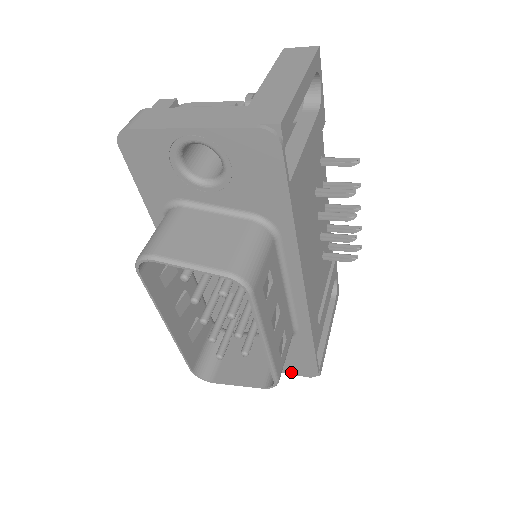
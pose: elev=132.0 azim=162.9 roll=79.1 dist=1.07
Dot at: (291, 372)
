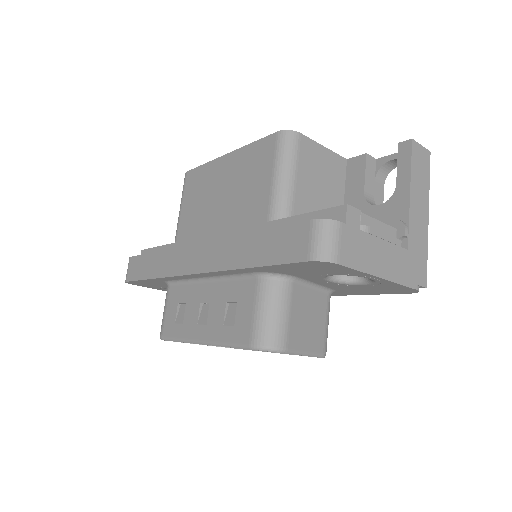
Dot at: occluded
